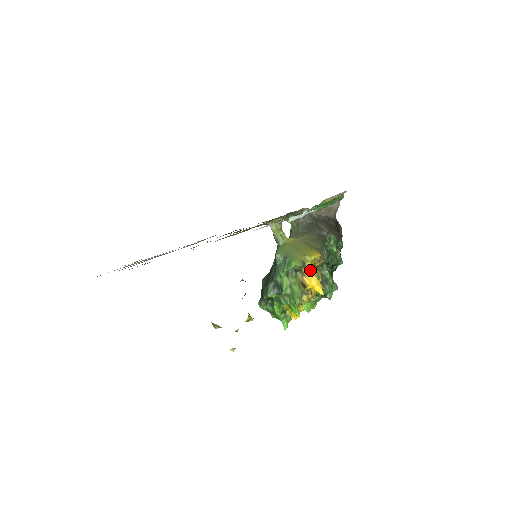
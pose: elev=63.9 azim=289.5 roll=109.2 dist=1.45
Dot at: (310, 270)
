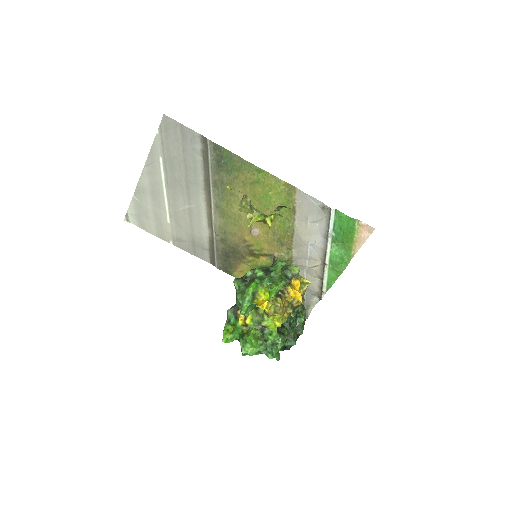
Dot at: (299, 283)
